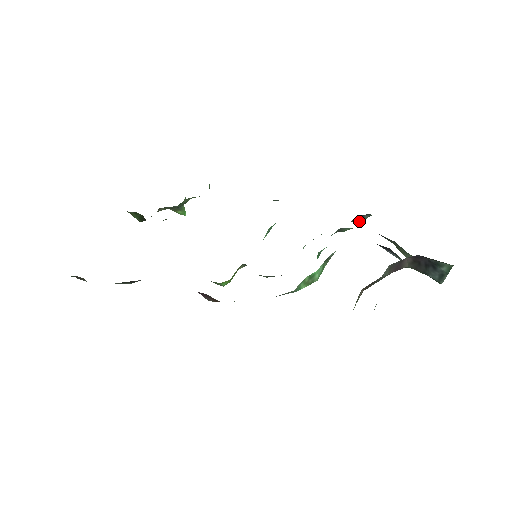
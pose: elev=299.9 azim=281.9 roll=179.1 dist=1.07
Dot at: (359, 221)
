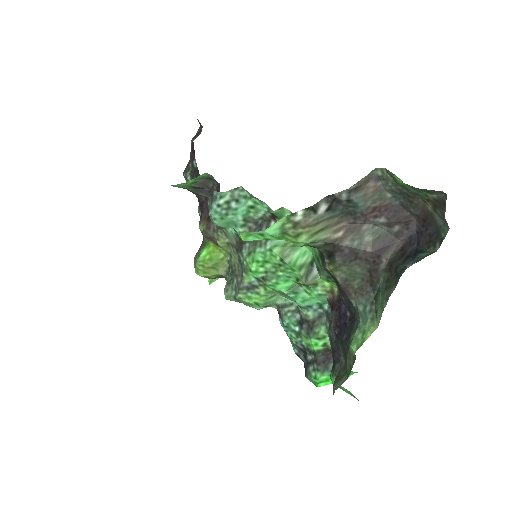
Dot at: (319, 370)
